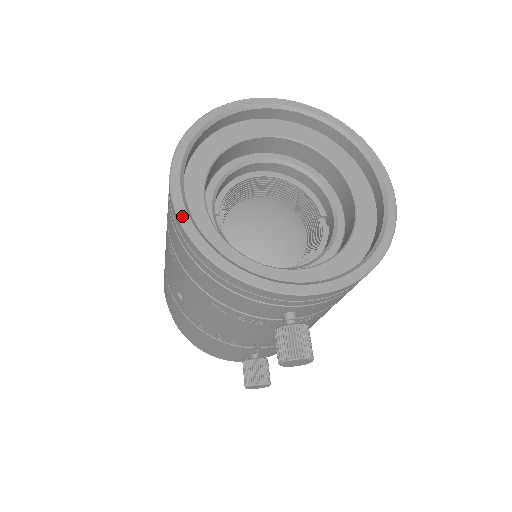
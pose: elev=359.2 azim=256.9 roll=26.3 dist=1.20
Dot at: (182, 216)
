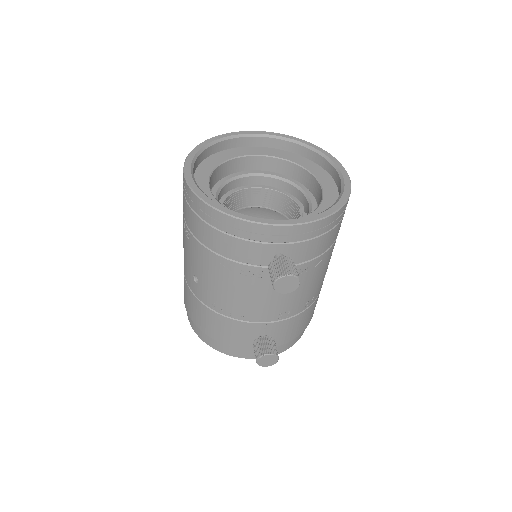
Dot at: (193, 187)
